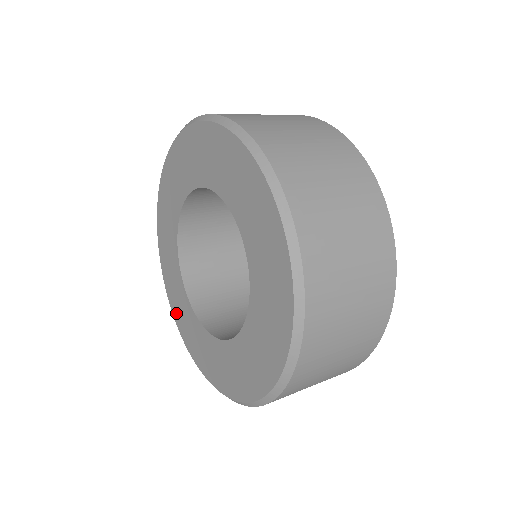
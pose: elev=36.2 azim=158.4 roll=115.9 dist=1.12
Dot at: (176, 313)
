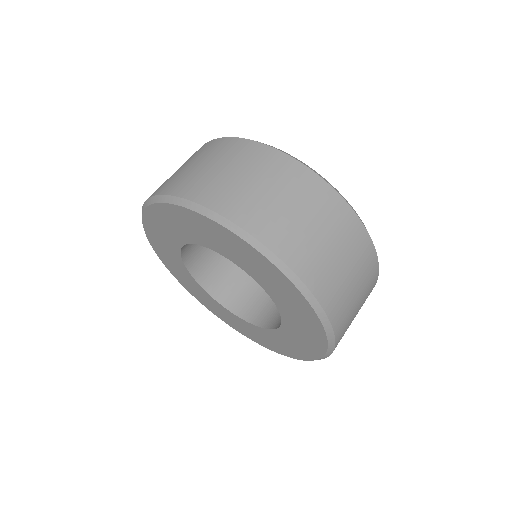
Dot at: (166, 262)
